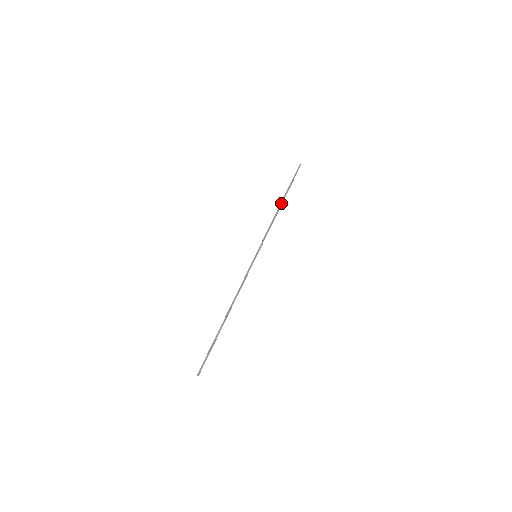
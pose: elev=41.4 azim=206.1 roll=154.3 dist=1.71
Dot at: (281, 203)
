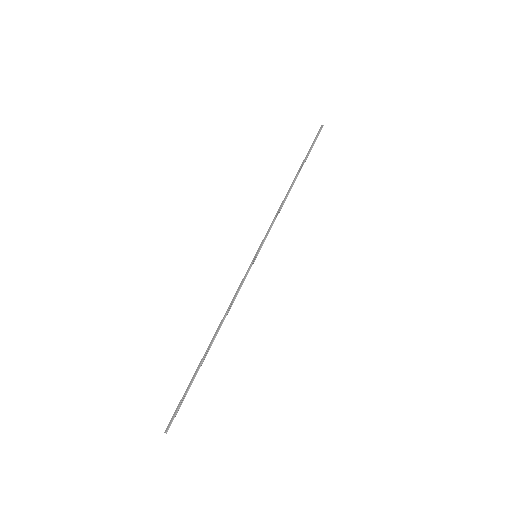
Dot at: (294, 180)
